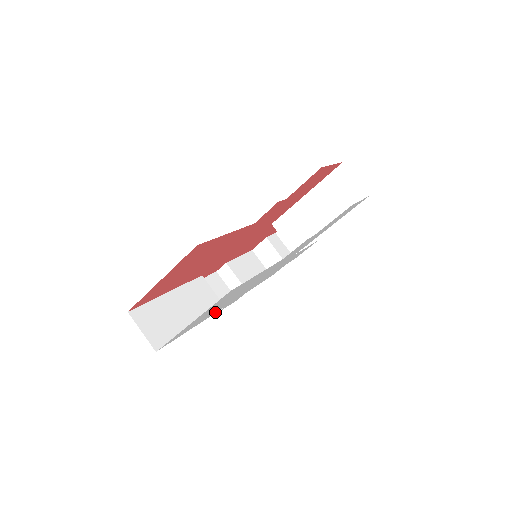
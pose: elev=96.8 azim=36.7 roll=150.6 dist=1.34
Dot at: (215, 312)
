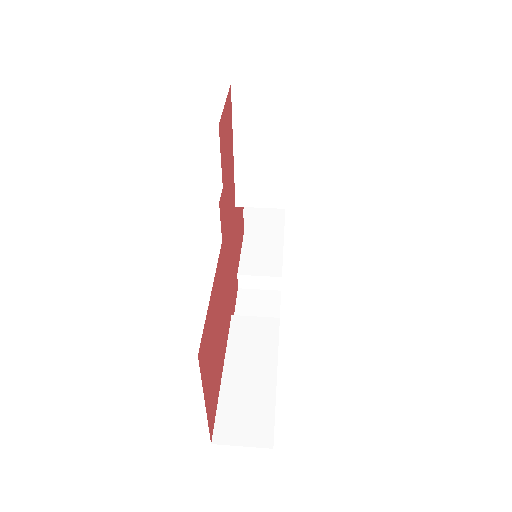
Dot at: occluded
